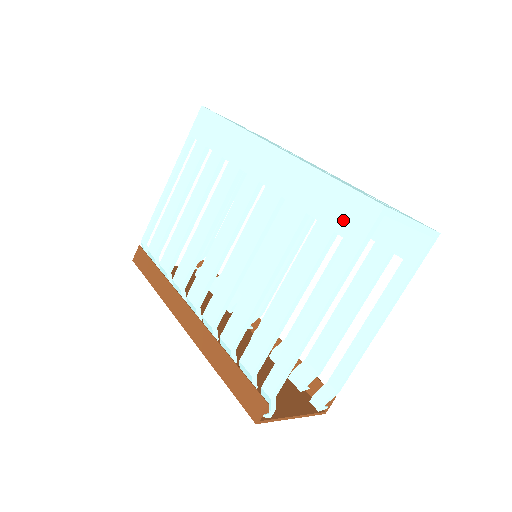
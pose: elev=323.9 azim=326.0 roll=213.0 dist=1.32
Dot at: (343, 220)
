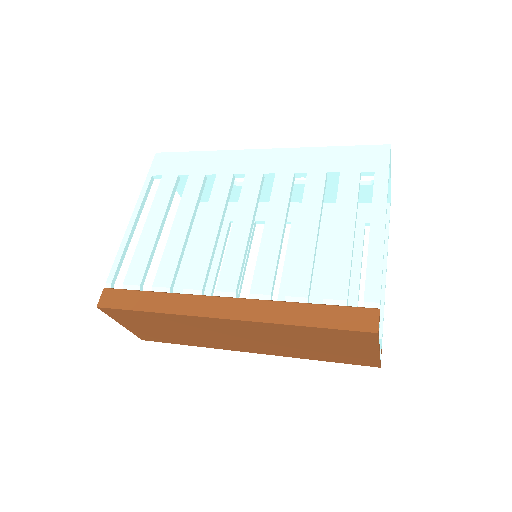
Dot at: (363, 163)
